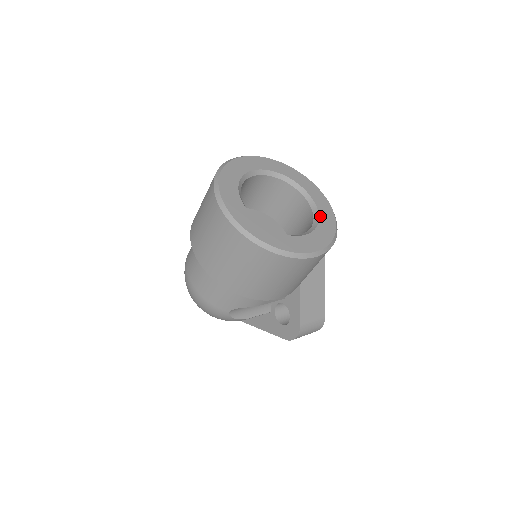
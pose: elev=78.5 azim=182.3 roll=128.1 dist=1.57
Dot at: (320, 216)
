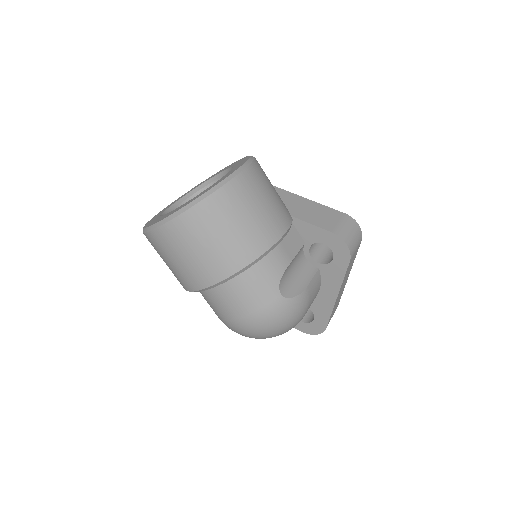
Dot at: occluded
